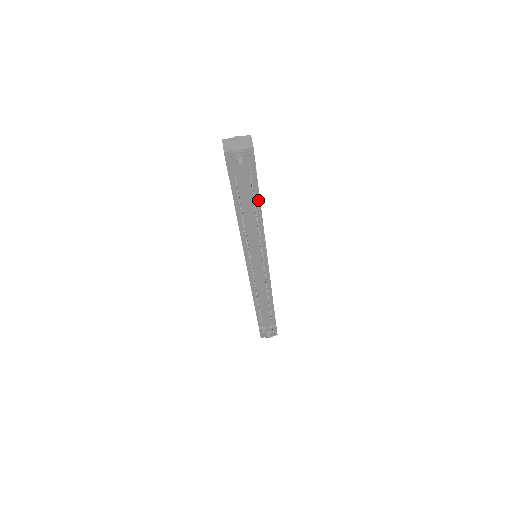
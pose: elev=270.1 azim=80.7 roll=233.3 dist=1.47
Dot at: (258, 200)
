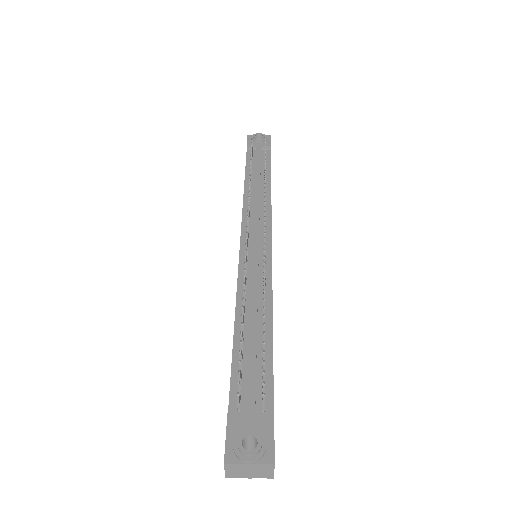
Dot at: (269, 171)
